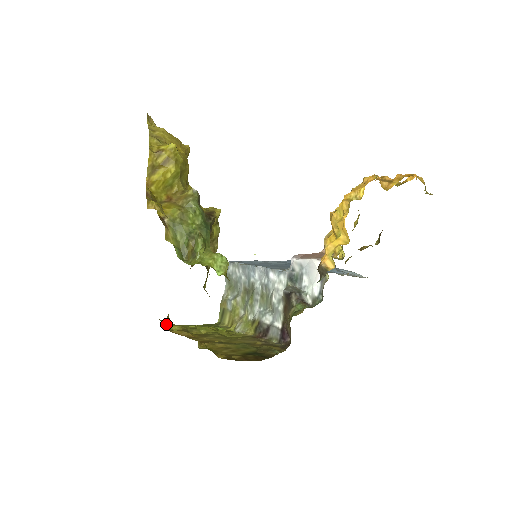
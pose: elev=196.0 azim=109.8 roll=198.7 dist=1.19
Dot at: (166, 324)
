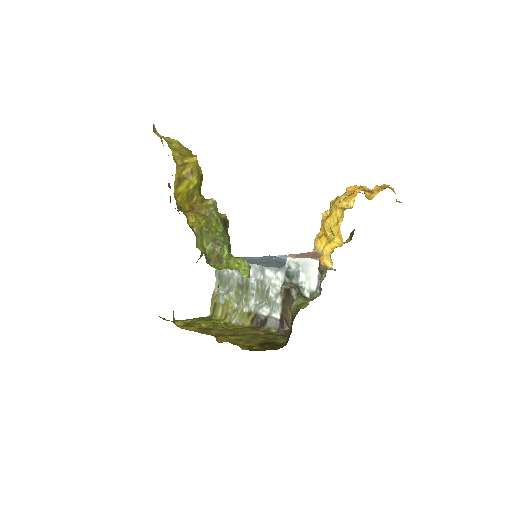
Dot at: (173, 321)
